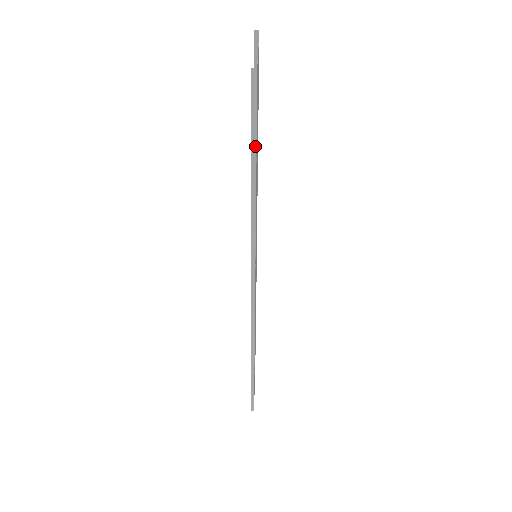
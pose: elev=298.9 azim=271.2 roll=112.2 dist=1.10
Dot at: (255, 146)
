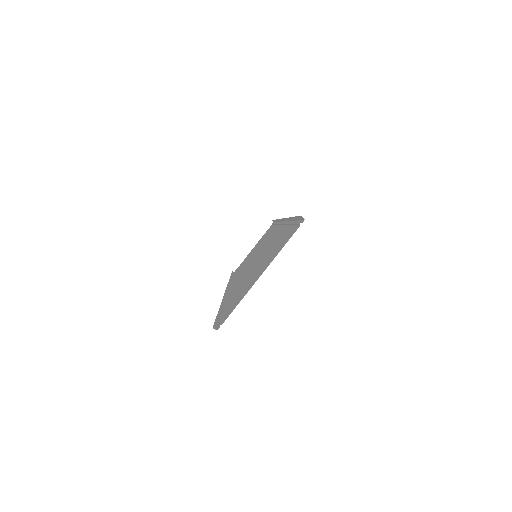
Dot at: (221, 315)
